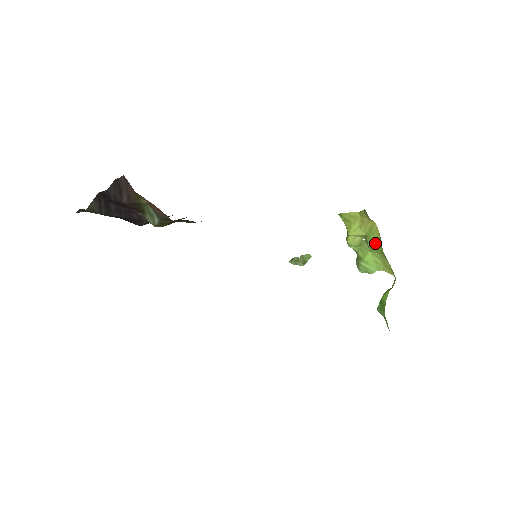
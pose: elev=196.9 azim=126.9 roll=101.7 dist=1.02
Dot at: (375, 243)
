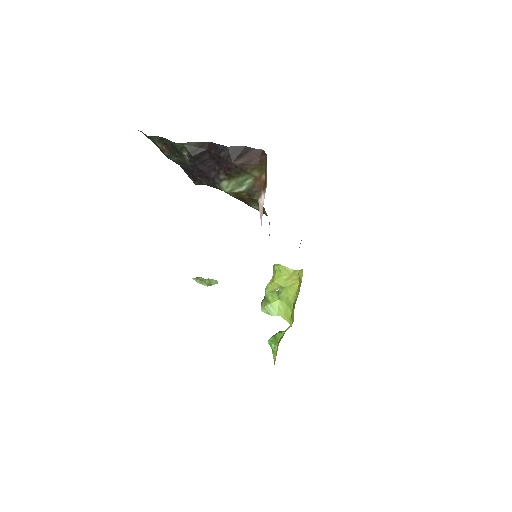
Dot at: (289, 296)
